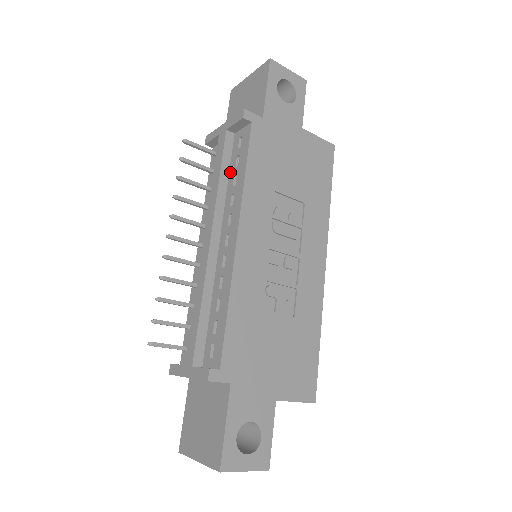
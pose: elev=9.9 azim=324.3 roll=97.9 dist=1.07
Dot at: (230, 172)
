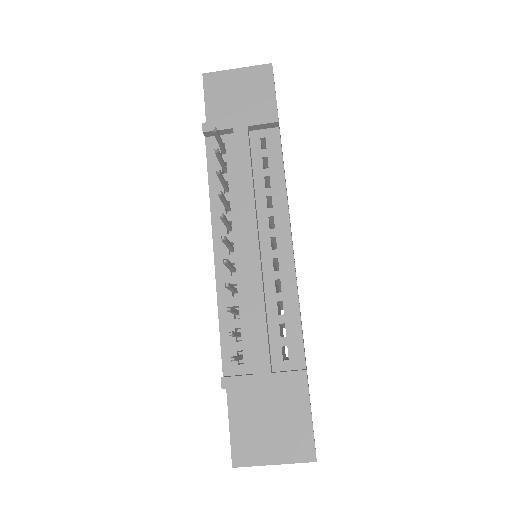
Dot at: (255, 172)
